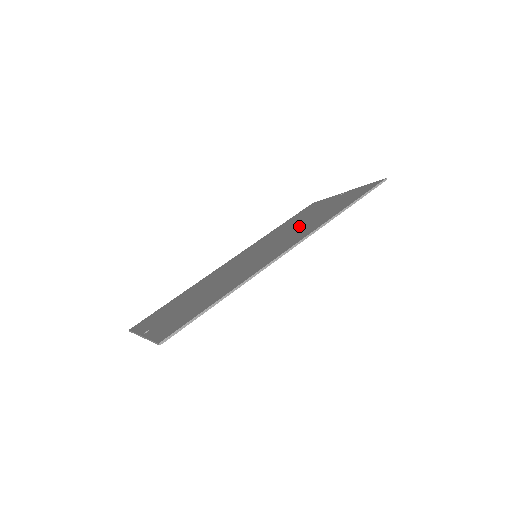
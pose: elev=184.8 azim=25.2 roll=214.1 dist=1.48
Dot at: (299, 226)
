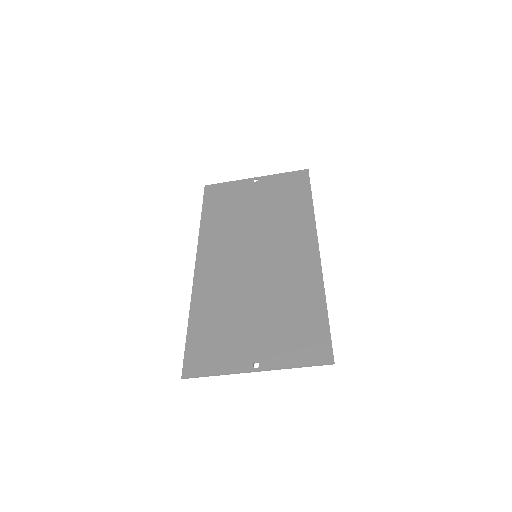
Dot at: (265, 219)
